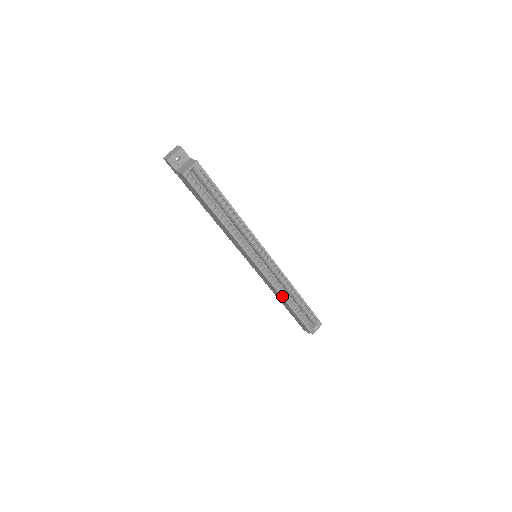
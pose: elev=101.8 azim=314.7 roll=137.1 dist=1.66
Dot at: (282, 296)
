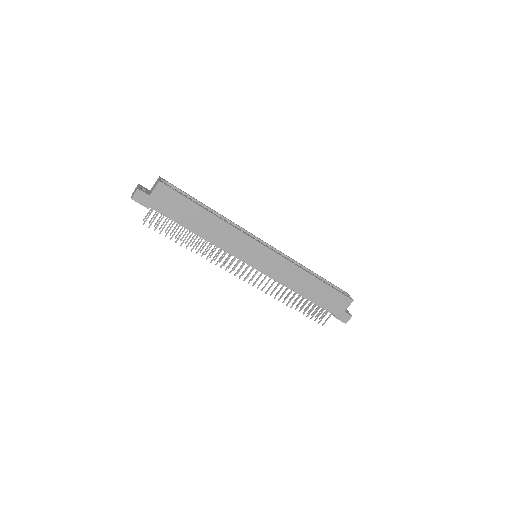
Dot at: (303, 270)
